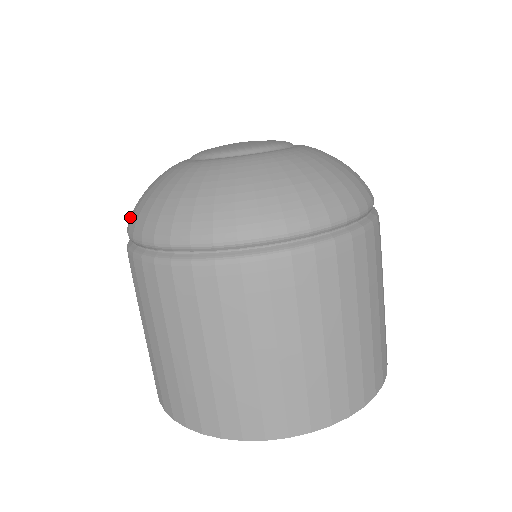
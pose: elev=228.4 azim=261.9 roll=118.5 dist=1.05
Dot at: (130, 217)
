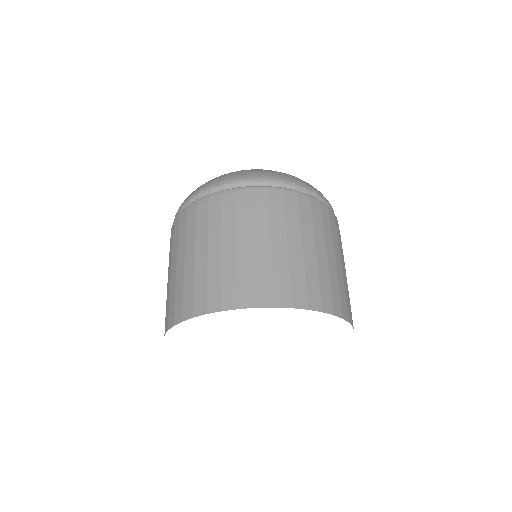
Dot at: occluded
